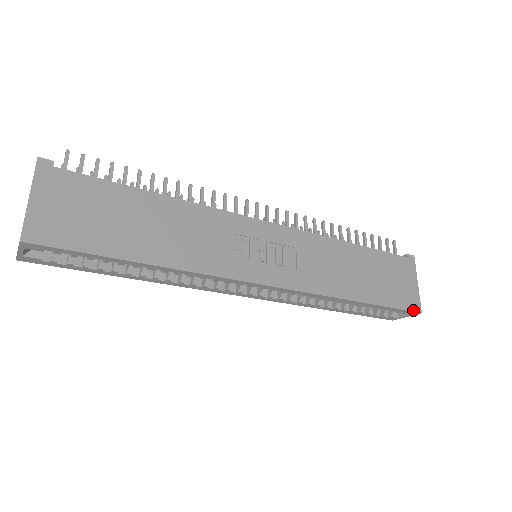
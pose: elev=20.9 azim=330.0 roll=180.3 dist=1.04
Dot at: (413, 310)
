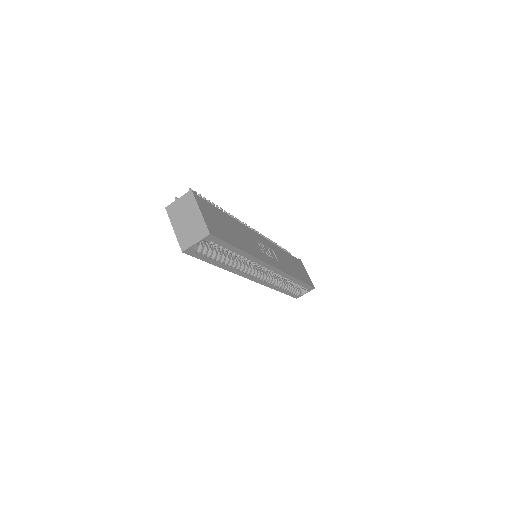
Dot at: (312, 286)
